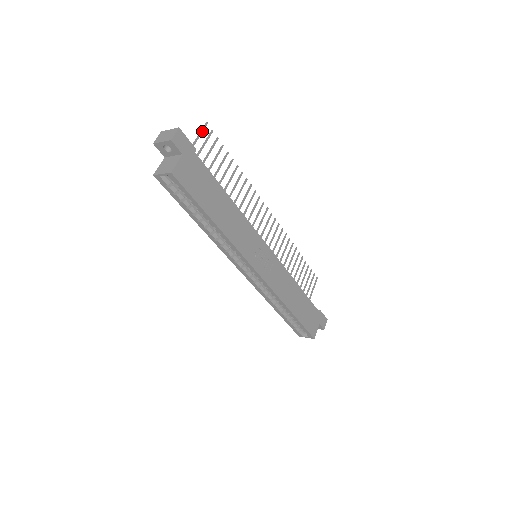
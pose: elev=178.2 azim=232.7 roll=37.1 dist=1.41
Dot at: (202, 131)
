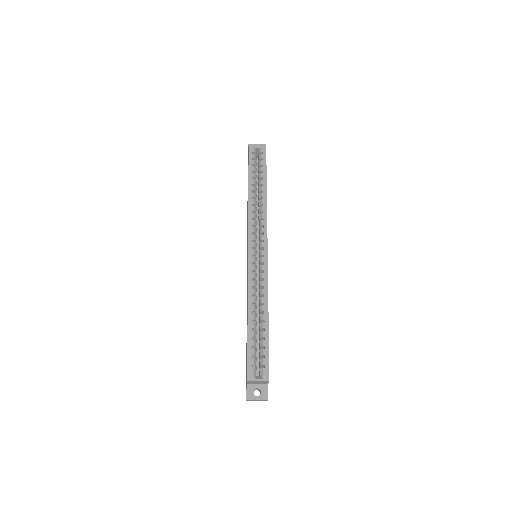
Dot at: occluded
